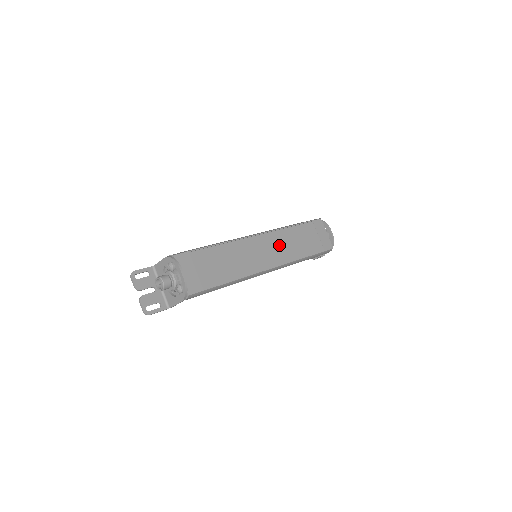
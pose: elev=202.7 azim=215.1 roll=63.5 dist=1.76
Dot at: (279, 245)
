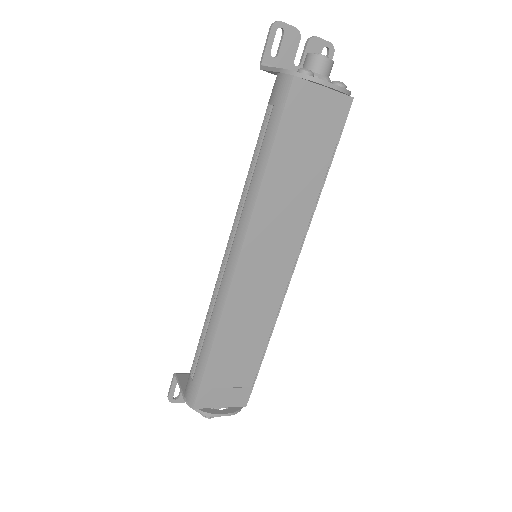
Dot at: (275, 231)
